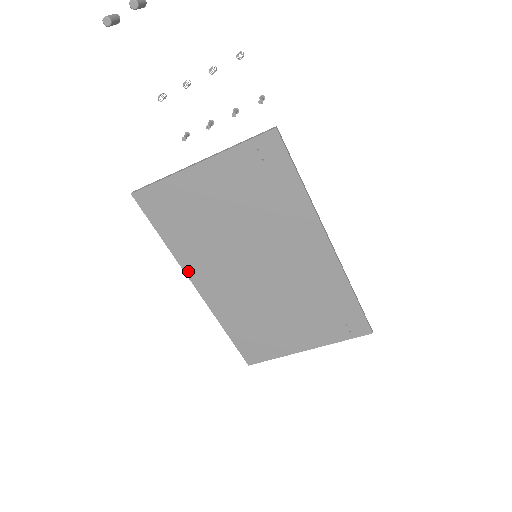
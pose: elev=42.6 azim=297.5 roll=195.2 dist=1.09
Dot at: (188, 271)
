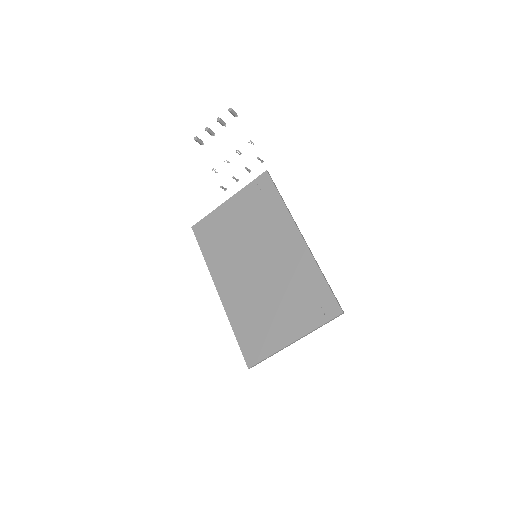
Dot at: (214, 277)
